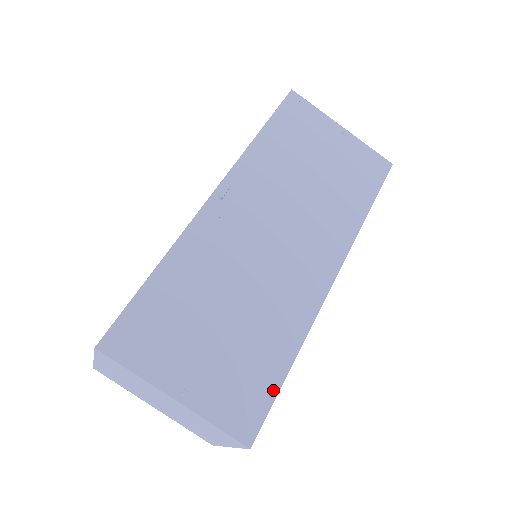
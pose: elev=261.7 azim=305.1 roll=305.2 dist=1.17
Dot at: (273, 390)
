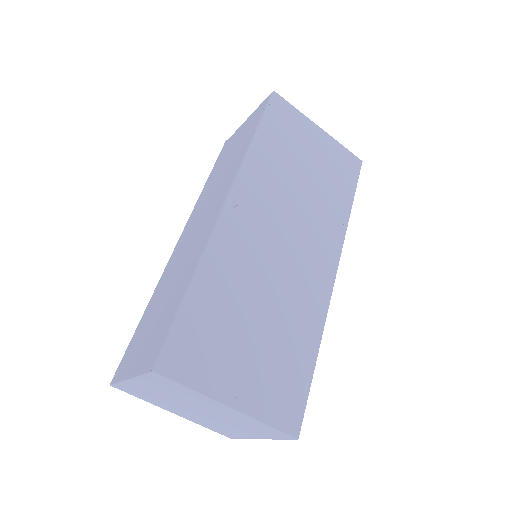
Dot at: (307, 383)
